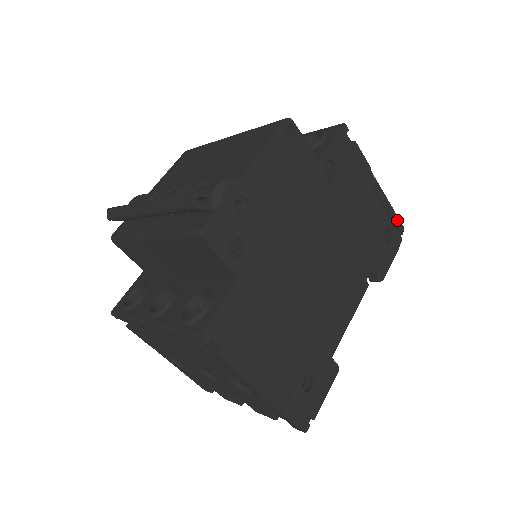
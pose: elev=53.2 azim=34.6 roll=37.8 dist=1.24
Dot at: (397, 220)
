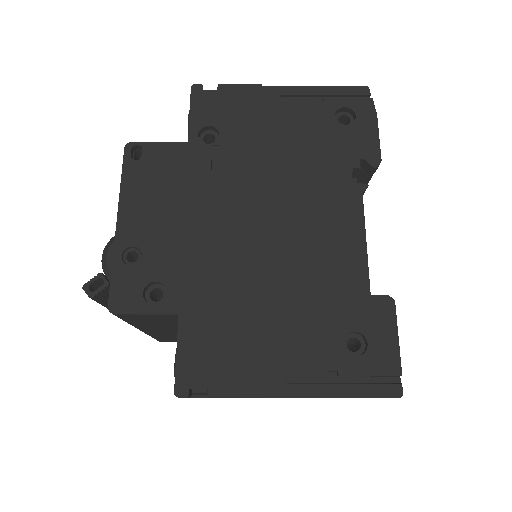
Dot at: (348, 90)
